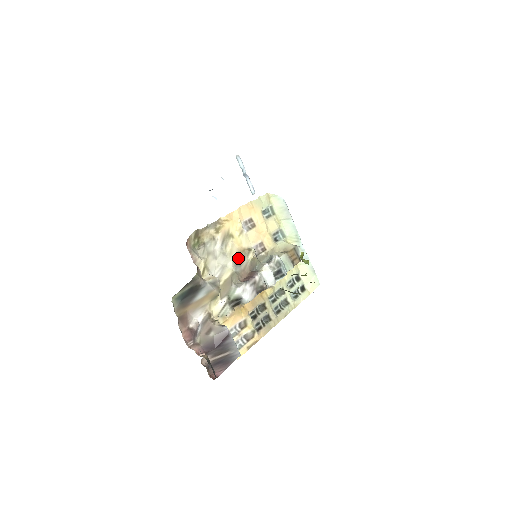
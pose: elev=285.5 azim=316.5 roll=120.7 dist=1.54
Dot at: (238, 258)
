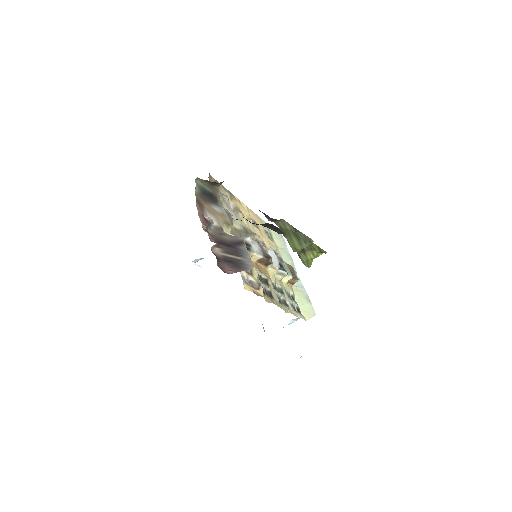
Dot at: (246, 230)
